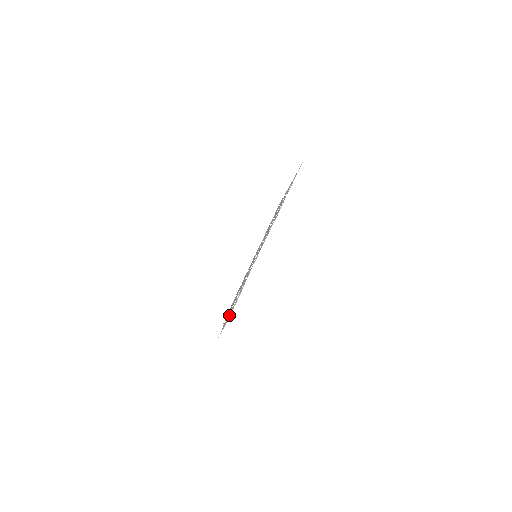
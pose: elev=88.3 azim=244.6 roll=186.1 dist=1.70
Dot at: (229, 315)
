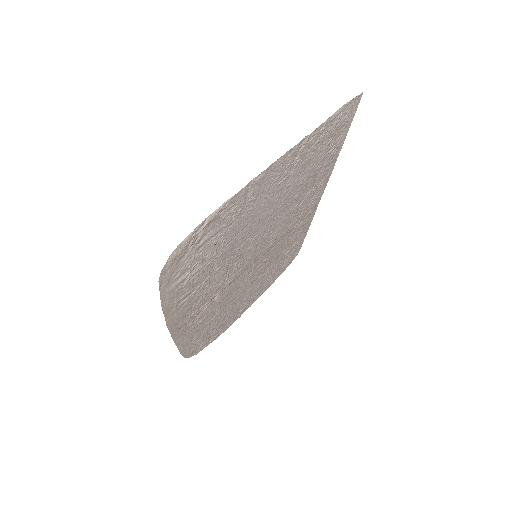
Dot at: (190, 250)
